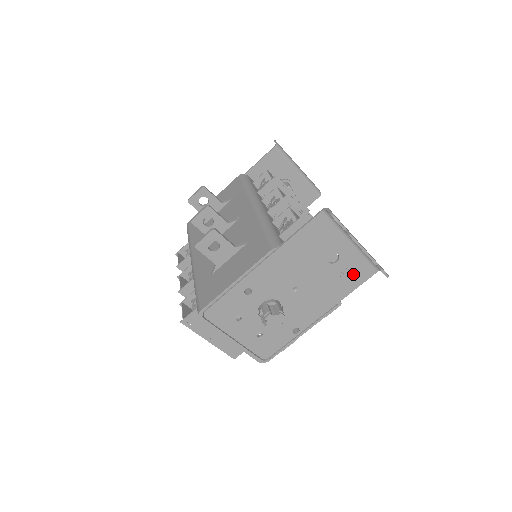
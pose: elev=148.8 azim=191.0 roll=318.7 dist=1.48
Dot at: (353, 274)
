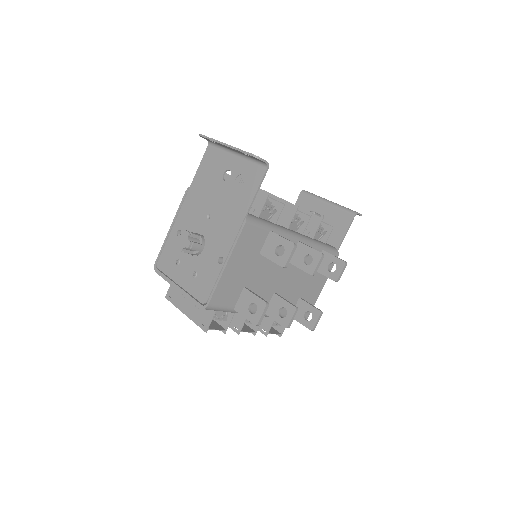
Dot at: (248, 181)
